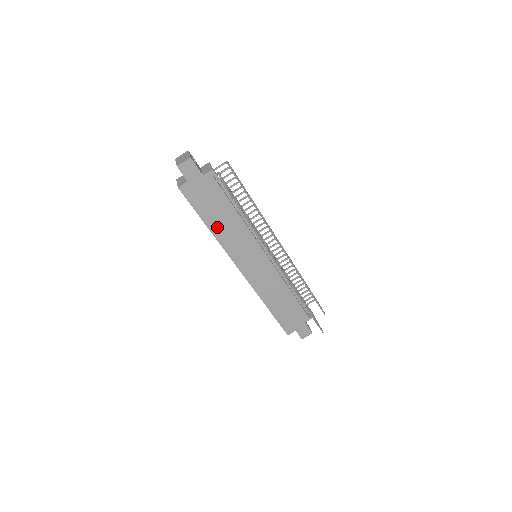
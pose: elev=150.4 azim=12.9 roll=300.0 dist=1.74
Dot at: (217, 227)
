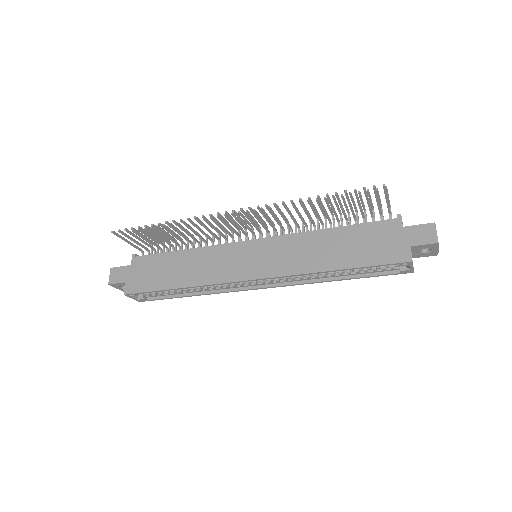
Dot at: (184, 279)
